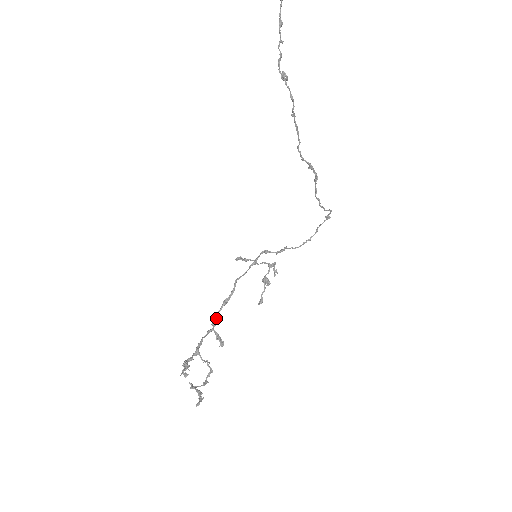
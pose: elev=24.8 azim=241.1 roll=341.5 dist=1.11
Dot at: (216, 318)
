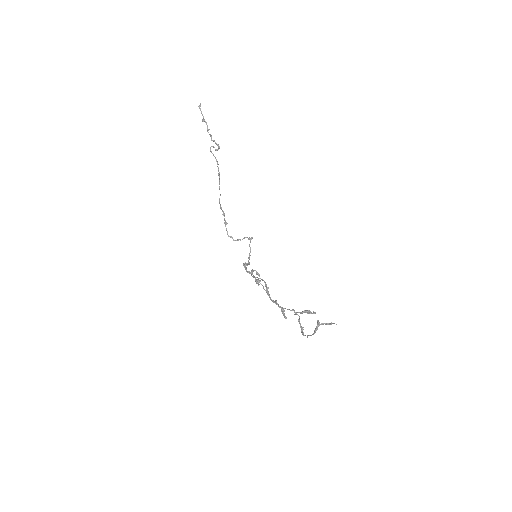
Dot at: (272, 300)
